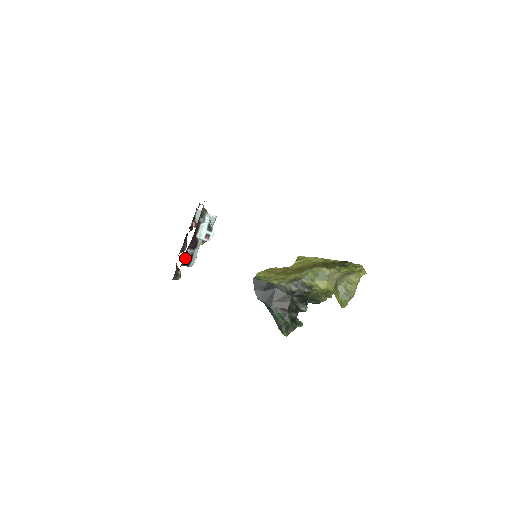
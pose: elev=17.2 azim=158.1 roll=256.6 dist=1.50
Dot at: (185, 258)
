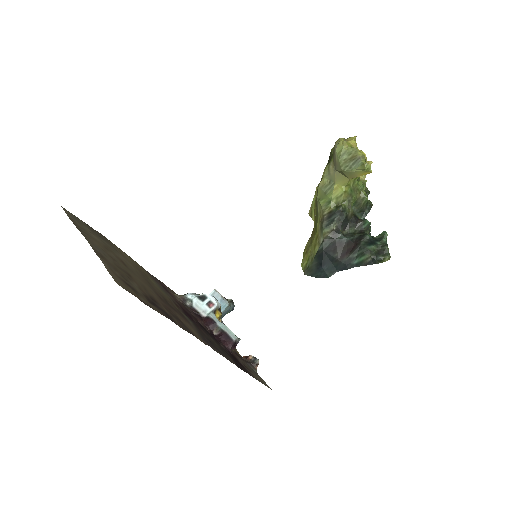
Dot at: (221, 341)
